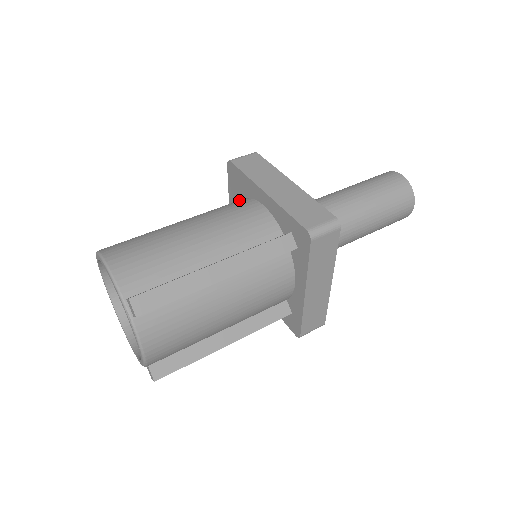
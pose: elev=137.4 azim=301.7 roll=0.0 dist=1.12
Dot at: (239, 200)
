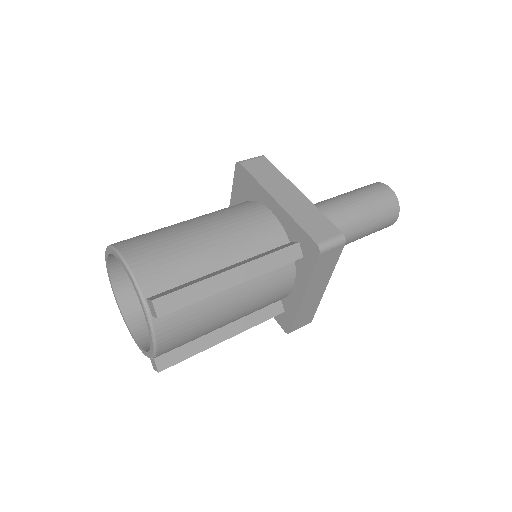
Dot at: (246, 202)
